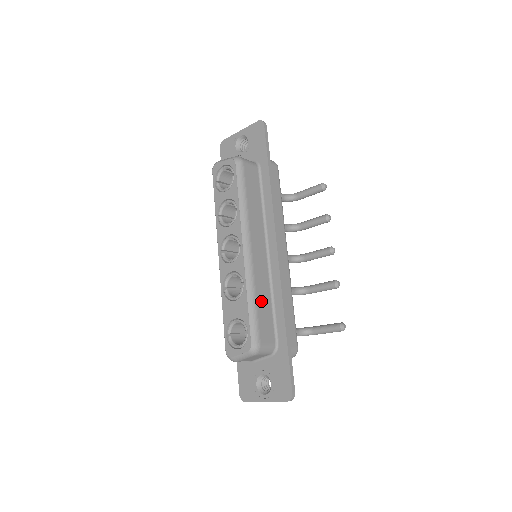
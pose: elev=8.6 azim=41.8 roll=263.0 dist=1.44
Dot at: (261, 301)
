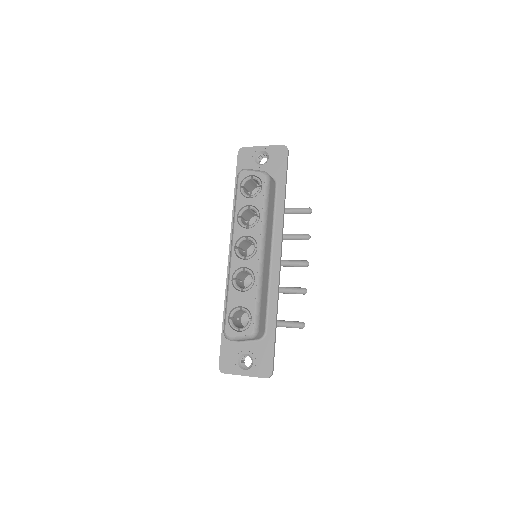
Dot at: (263, 296)
